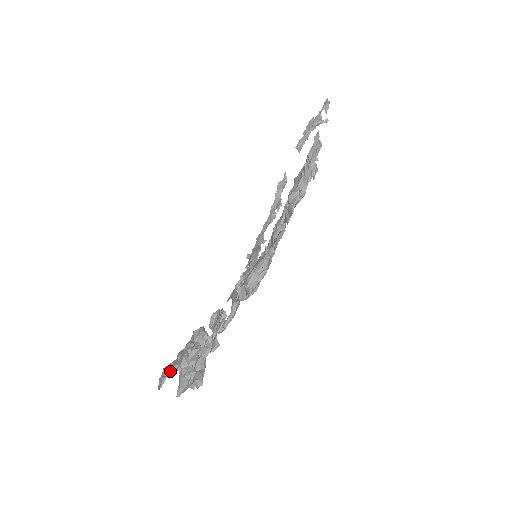
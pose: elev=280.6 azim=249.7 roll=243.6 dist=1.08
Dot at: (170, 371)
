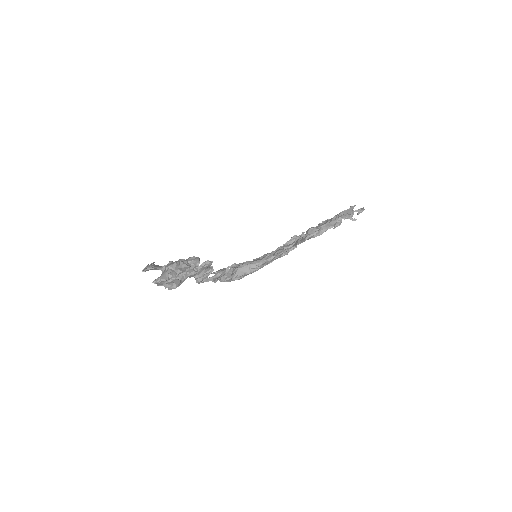
Dot at: (158, 266)
